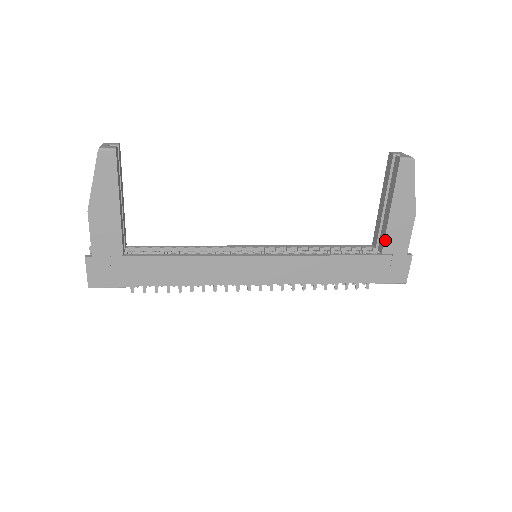
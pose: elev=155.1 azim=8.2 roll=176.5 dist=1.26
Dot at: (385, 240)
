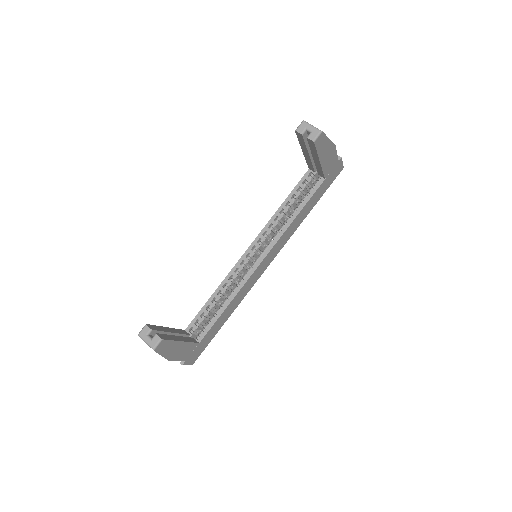
Dot at: (324, 173)
